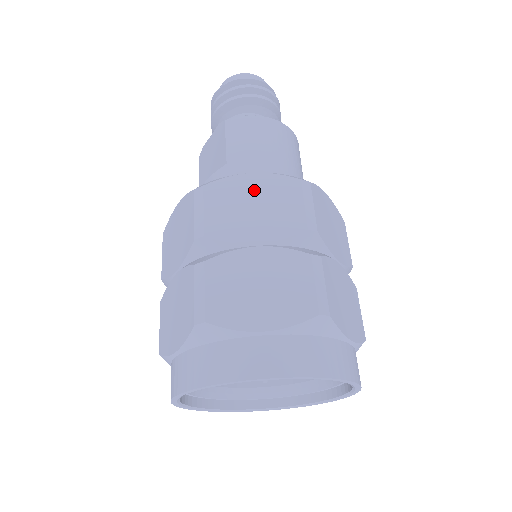
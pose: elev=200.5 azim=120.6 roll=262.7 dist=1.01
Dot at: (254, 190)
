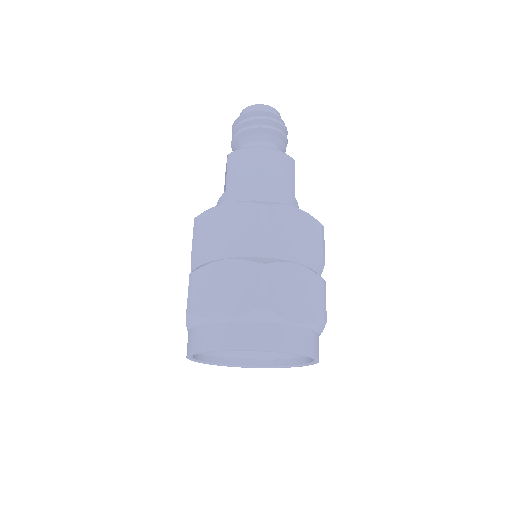
Dot at: (229, 216)
